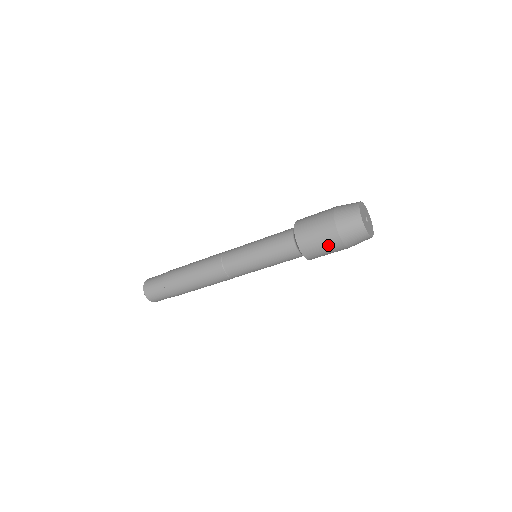
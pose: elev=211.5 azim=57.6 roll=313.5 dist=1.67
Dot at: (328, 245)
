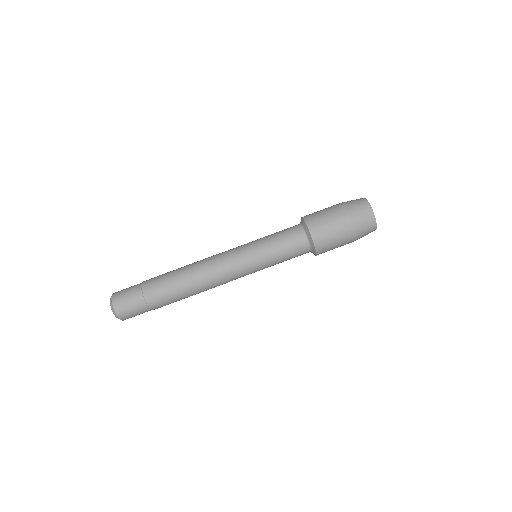
Dot at: (338, 227)
